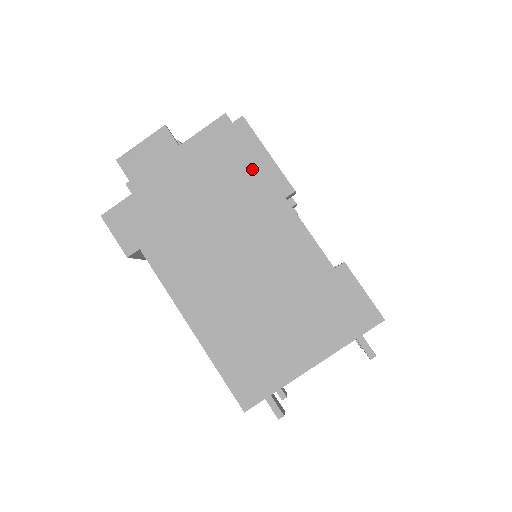
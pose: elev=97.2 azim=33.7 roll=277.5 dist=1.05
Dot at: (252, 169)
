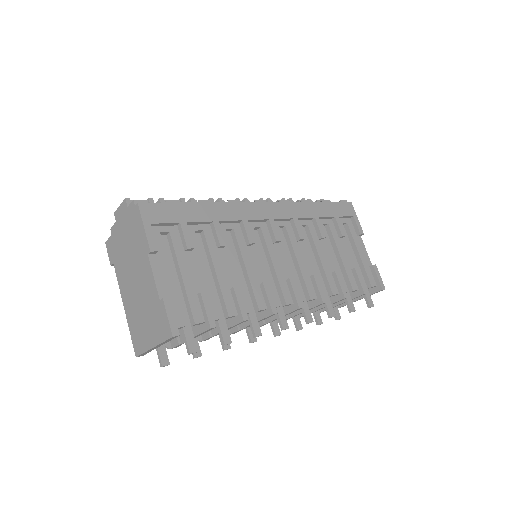
Dot at: (139, 234)
